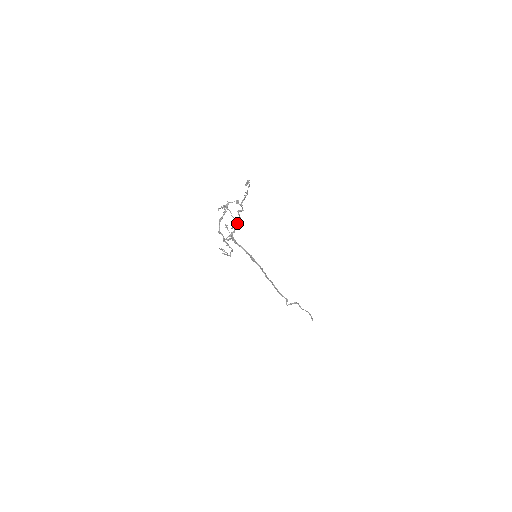
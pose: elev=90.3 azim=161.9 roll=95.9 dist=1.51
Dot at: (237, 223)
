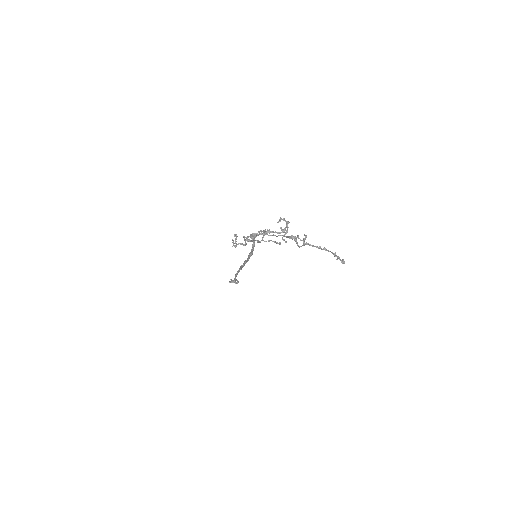
Dot at: (279, 243)
